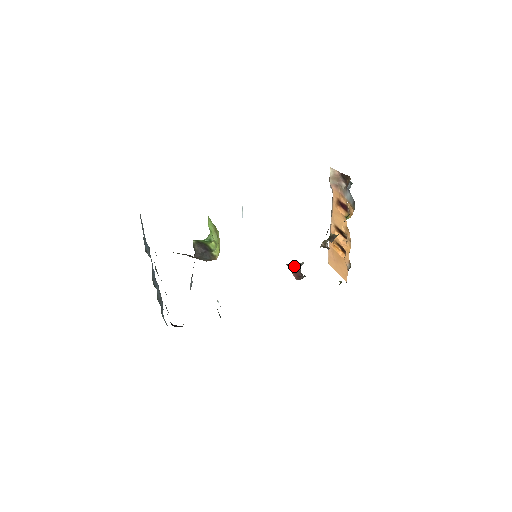
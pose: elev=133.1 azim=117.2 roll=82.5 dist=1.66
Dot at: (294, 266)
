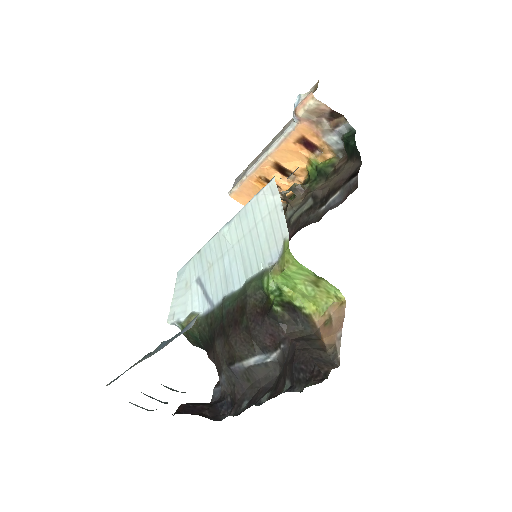
Dot at: occluded
